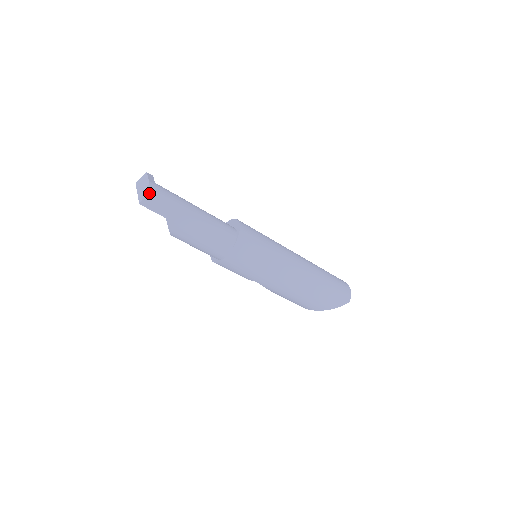
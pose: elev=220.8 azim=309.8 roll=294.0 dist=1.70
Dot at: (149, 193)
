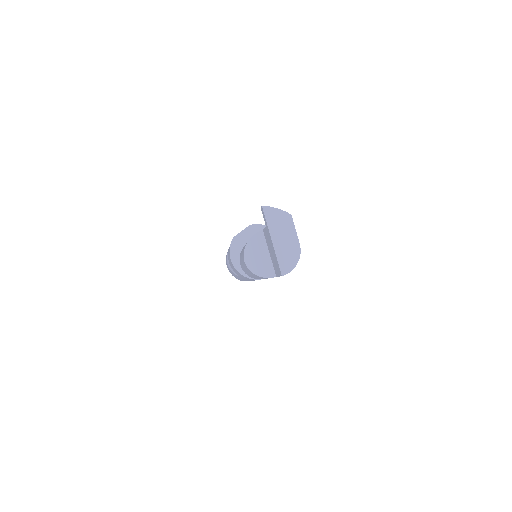
Dot at: occluded
